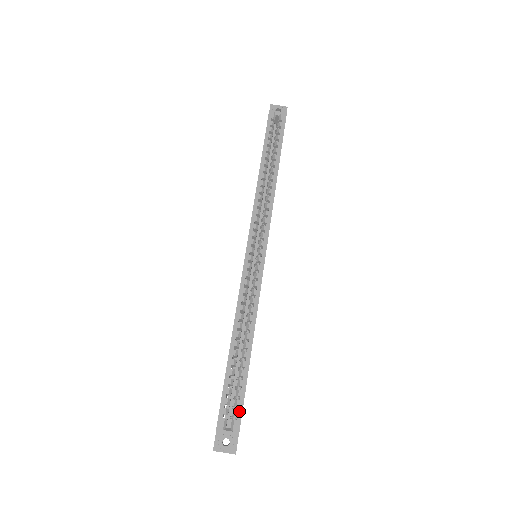
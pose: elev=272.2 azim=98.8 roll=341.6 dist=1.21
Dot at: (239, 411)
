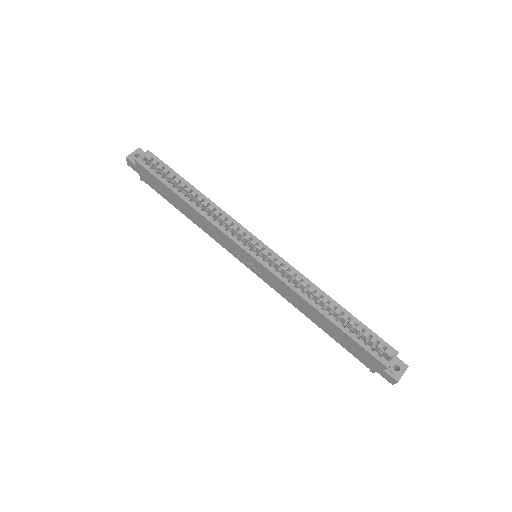
Dot at: (381, 342)
